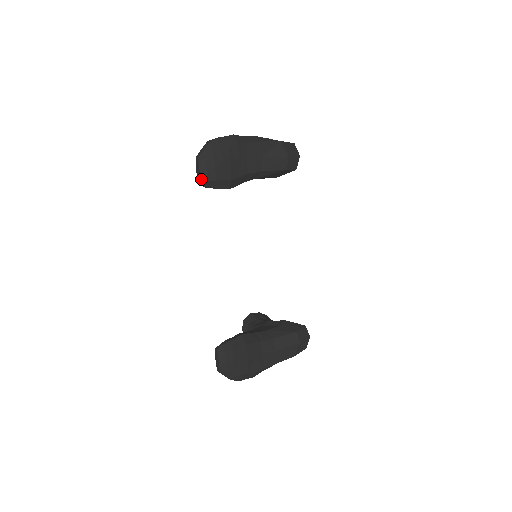
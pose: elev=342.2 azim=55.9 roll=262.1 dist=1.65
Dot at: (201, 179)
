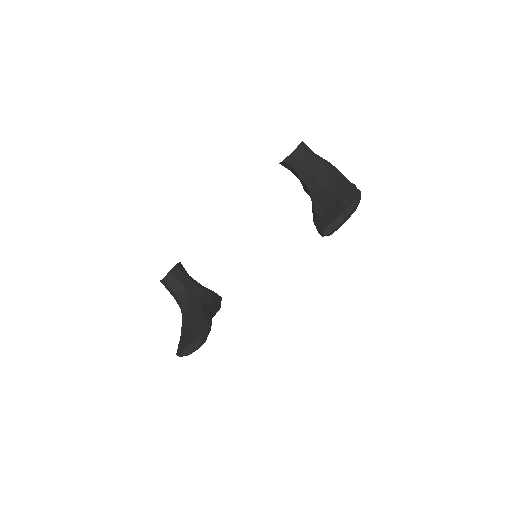
Dot at: (330, 233)
